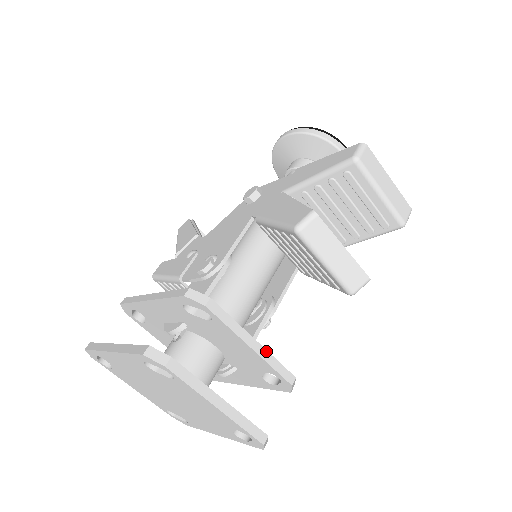
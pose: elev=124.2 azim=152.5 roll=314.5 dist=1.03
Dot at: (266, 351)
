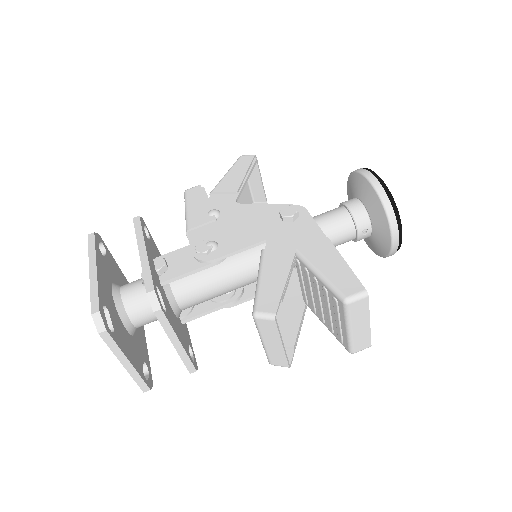
Dot at: (184, 351)
